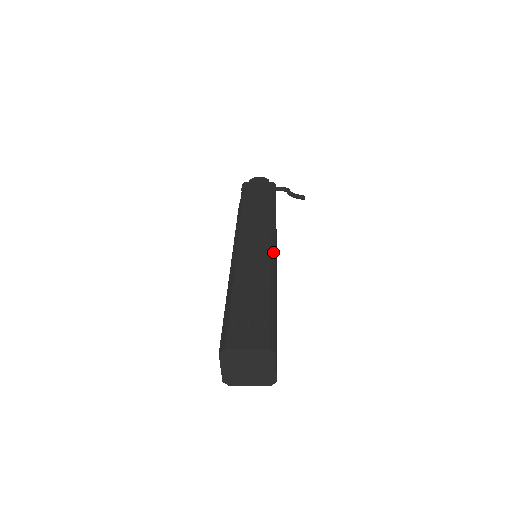
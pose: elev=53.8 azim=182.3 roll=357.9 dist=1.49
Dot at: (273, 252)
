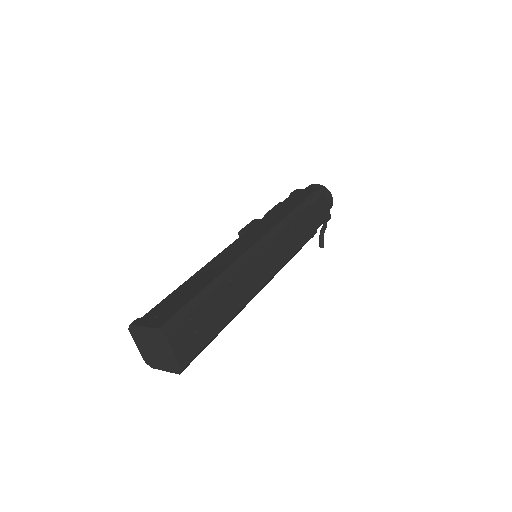
Dot at: occluded
